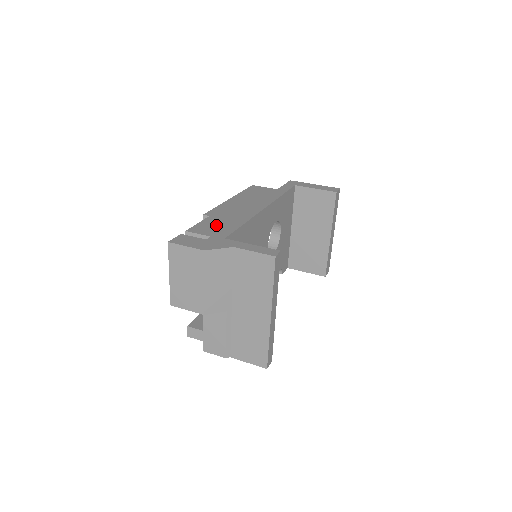
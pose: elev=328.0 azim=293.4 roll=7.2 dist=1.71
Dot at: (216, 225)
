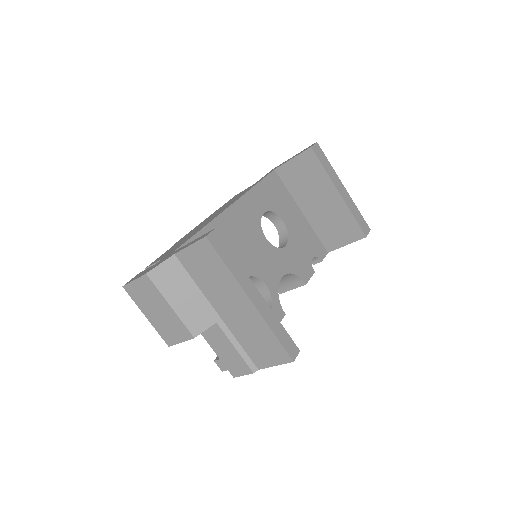
Dot at: (174, 247)
